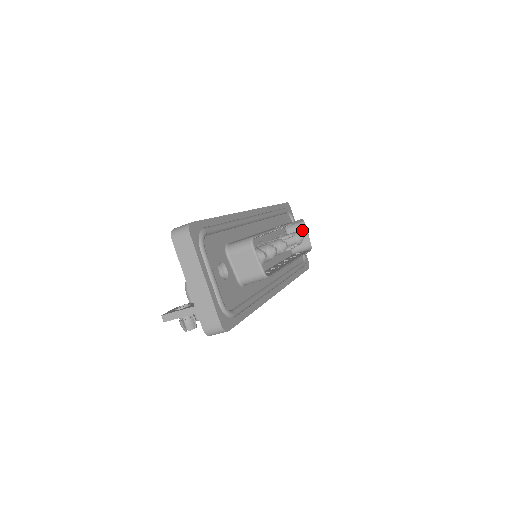
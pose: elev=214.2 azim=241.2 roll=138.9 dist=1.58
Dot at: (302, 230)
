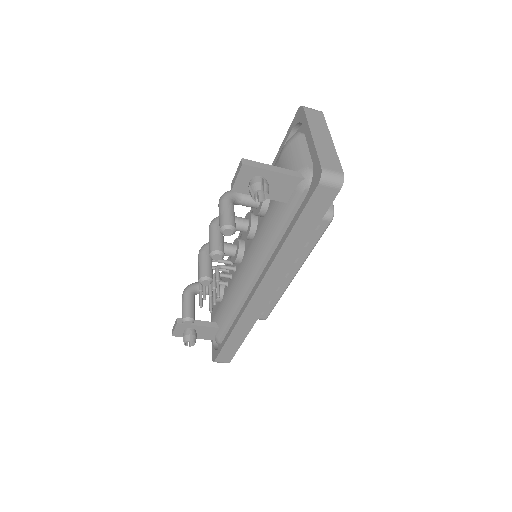
Dot at: occluded
